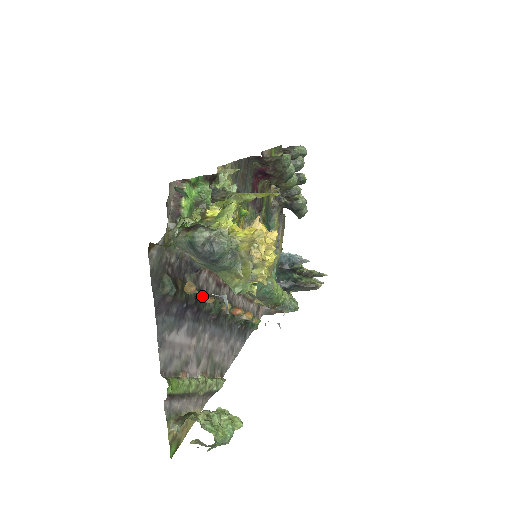
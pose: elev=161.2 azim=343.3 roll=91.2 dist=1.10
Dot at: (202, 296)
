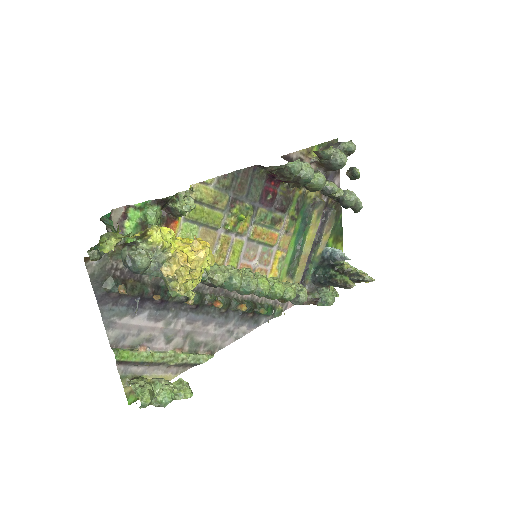
Dot at: (167, 291)
